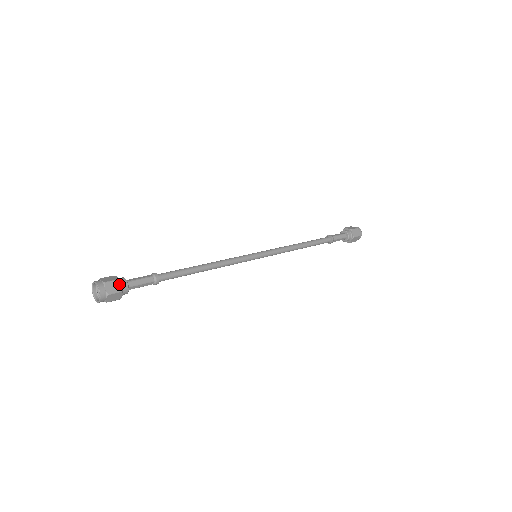
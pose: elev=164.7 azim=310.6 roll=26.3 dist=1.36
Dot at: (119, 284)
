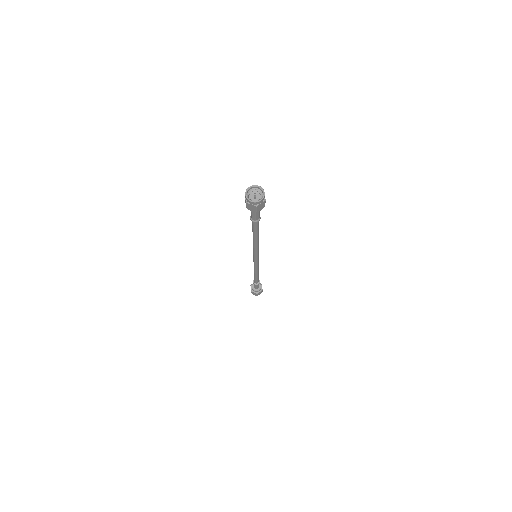
Dot at: (257, 193)
